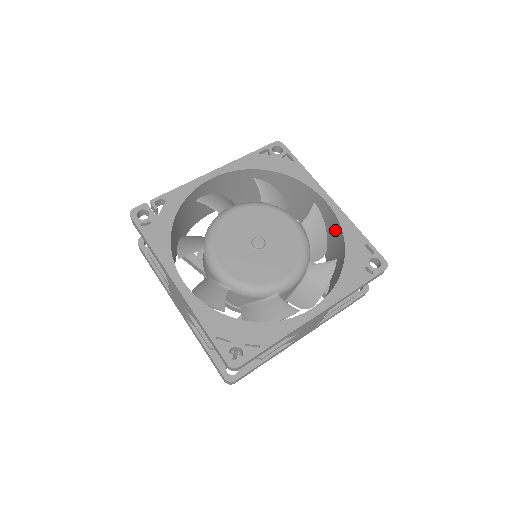
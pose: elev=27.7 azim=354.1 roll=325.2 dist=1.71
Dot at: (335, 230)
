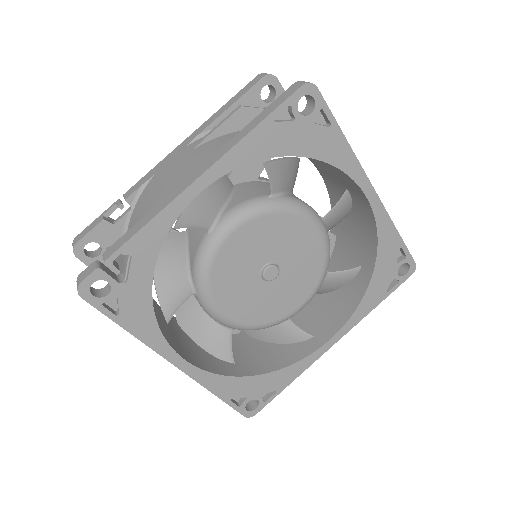
Dot at: (364, 219)
